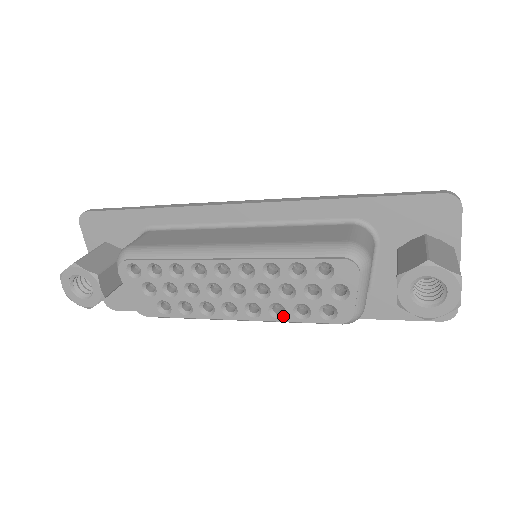
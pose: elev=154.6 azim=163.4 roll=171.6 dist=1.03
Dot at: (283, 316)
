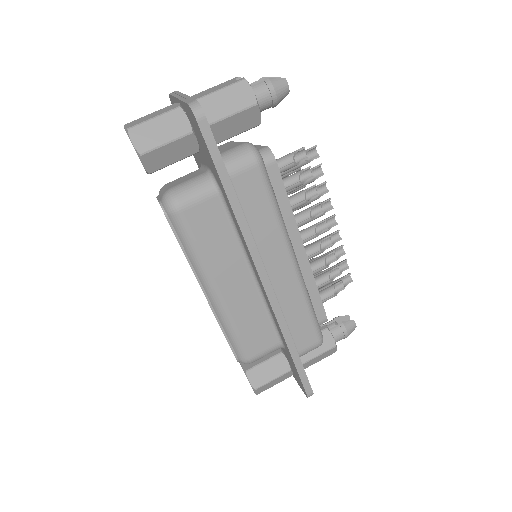
Dot at: occluded
